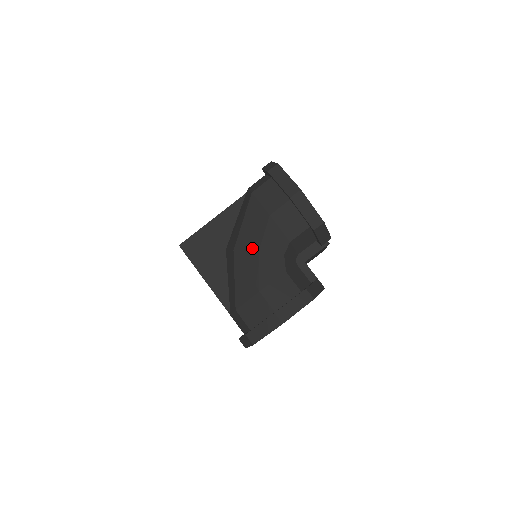
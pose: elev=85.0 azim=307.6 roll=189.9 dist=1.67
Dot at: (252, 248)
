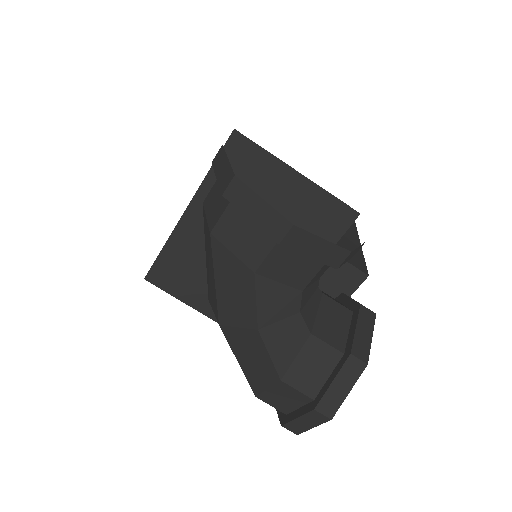
Dot at: (246, 324)
